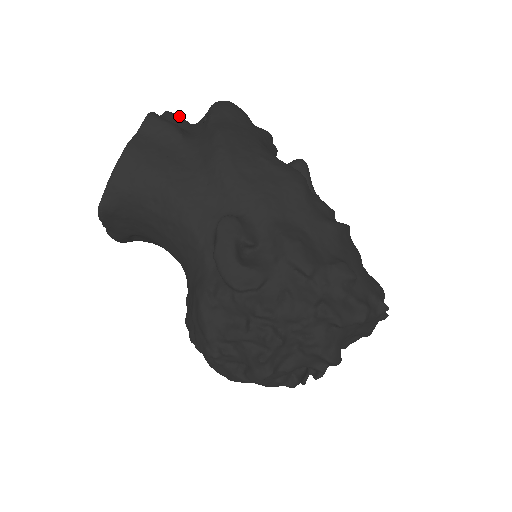
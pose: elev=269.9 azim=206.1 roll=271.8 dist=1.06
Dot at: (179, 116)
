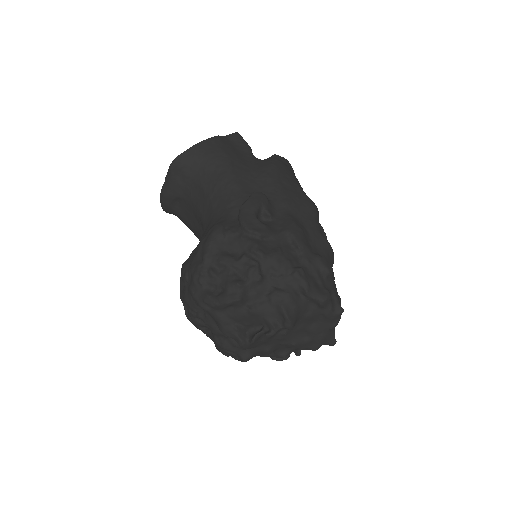
Dot at: occluded
